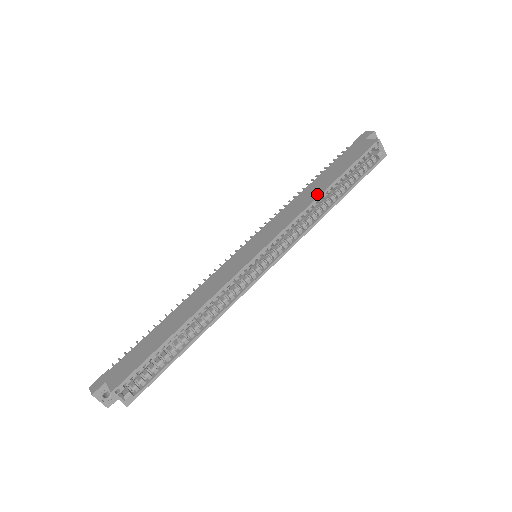
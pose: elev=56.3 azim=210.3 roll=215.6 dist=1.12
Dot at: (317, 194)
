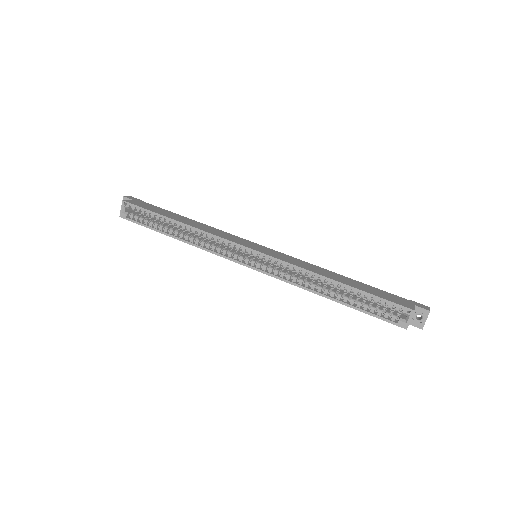
Dot at: (326, 275)
